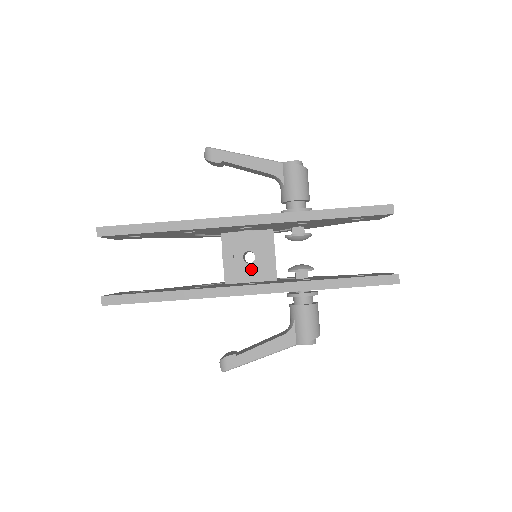
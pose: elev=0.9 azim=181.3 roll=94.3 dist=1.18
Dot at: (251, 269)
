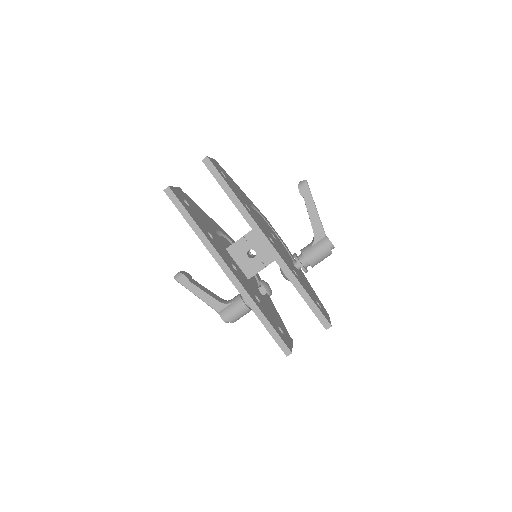
Dot at: (245, 259)
